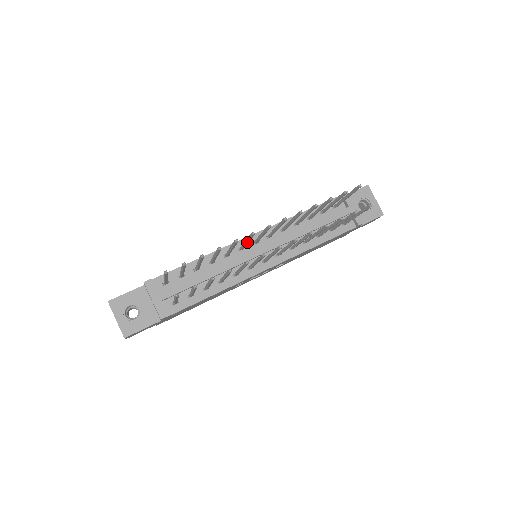
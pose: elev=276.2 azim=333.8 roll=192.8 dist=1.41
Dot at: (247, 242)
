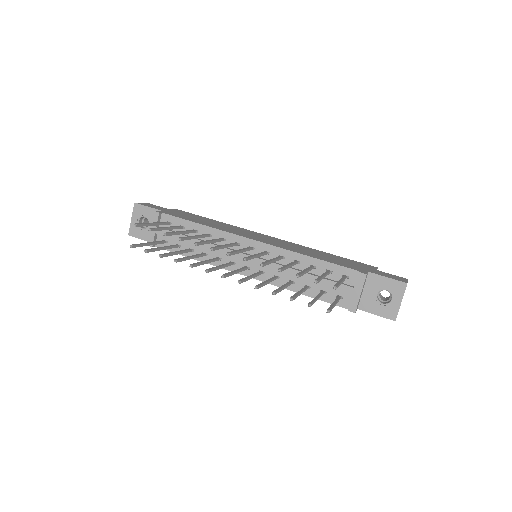
Dot at: (223, 247)
